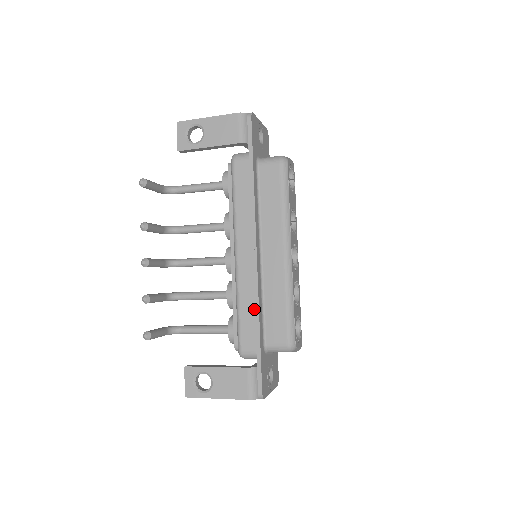
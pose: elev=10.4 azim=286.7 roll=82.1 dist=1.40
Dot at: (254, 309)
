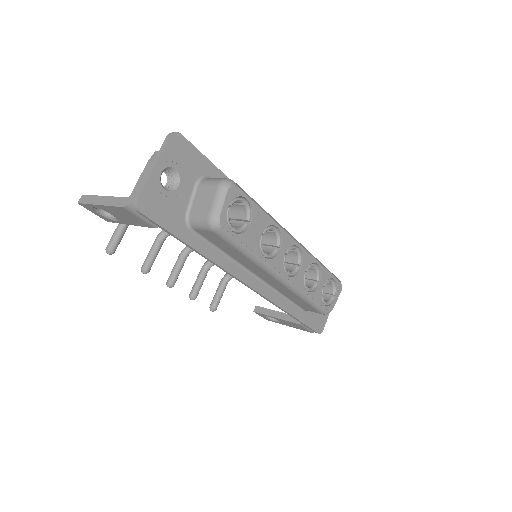
Dot at: occluded
